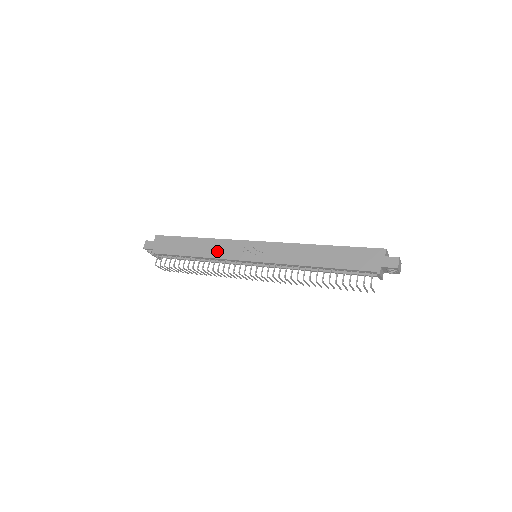
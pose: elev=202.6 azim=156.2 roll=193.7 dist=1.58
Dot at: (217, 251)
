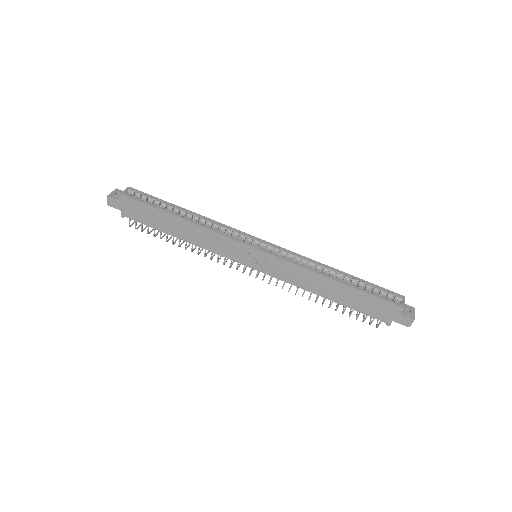
Dot at: (208, 243)
